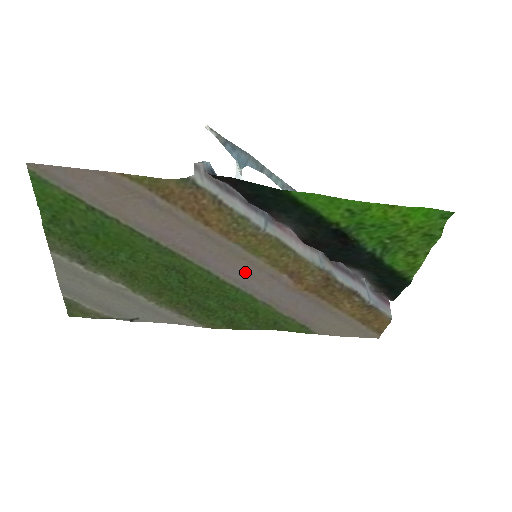
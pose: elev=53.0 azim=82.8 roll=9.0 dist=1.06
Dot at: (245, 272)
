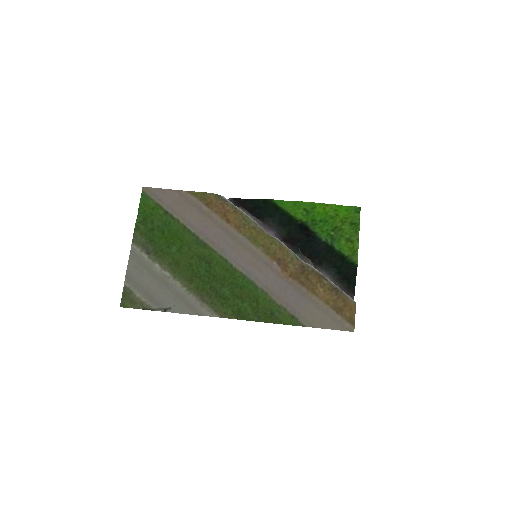
Dot at: (249, 261)
